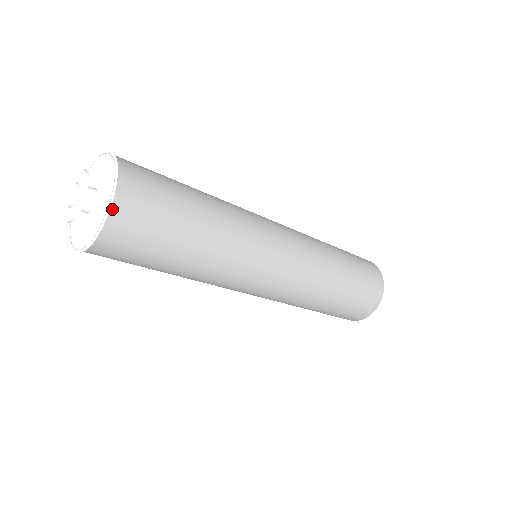
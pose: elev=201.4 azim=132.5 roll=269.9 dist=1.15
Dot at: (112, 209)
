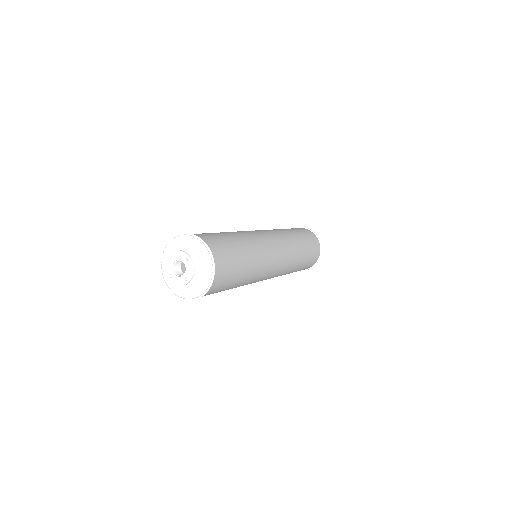
Dot at: (210, 287)
